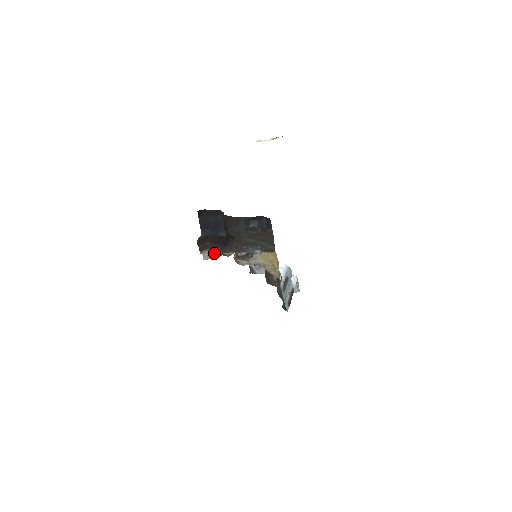
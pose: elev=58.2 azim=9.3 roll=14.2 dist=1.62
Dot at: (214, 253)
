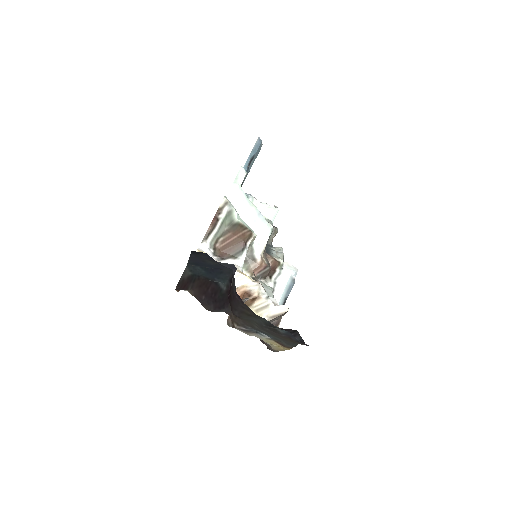
Dot at: occluded
